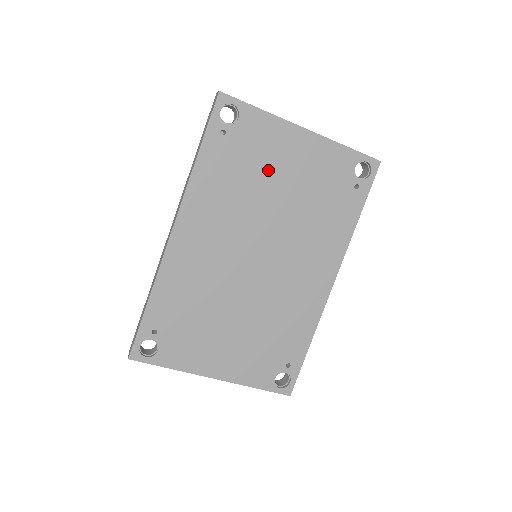
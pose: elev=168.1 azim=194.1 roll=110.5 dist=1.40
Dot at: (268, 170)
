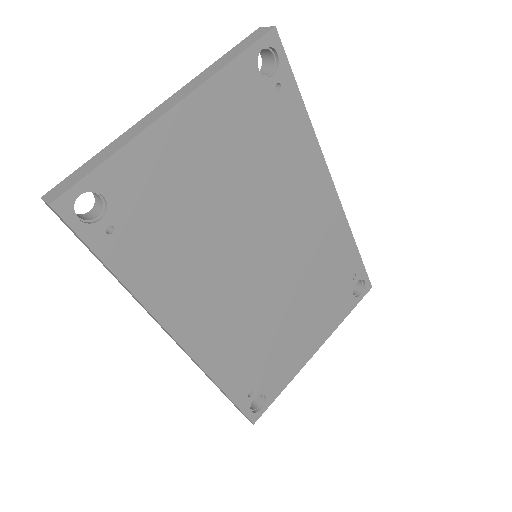
Dot at: (190, 194)
